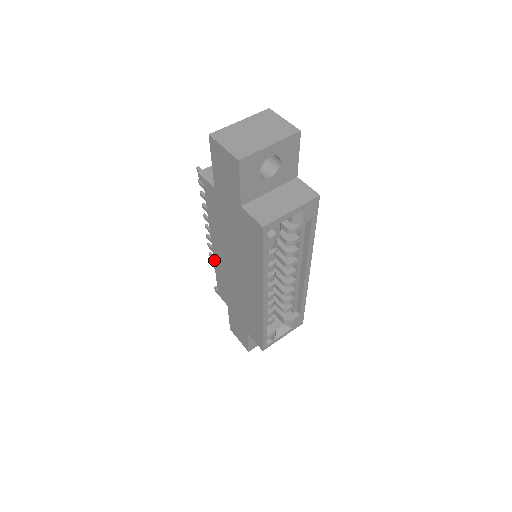
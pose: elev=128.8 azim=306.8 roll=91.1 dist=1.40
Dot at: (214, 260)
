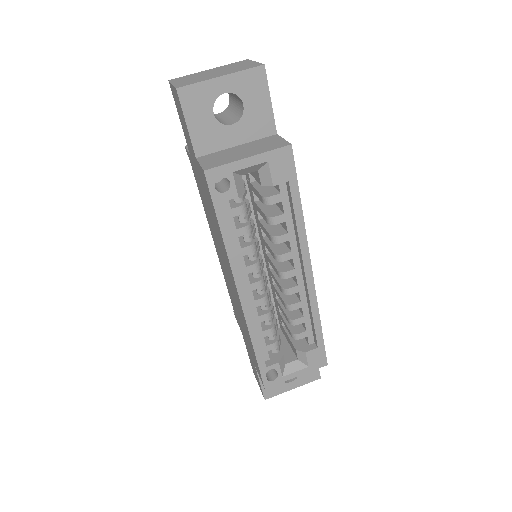
Dot at: (221, 267)
